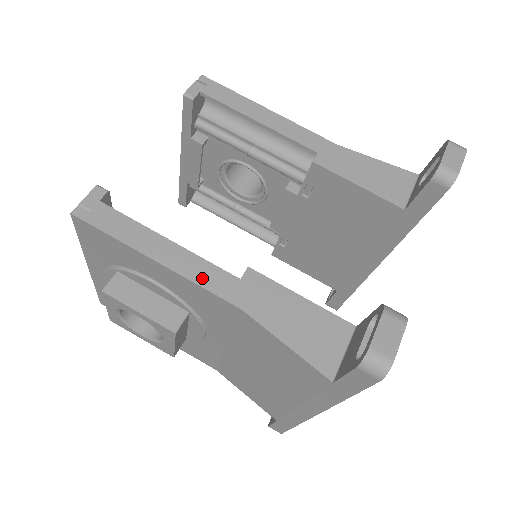
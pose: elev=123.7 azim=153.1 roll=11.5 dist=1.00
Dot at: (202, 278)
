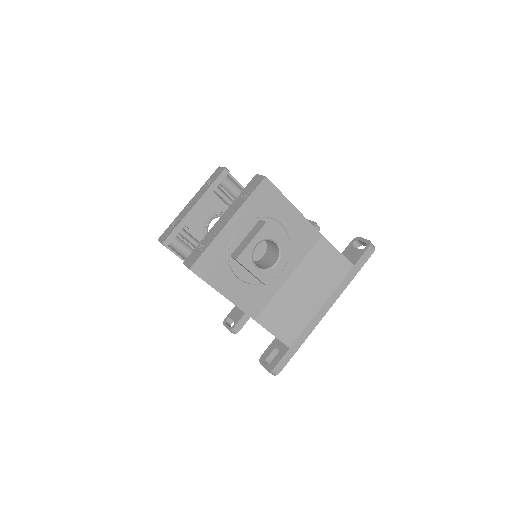
Dot at: (307, 221)
